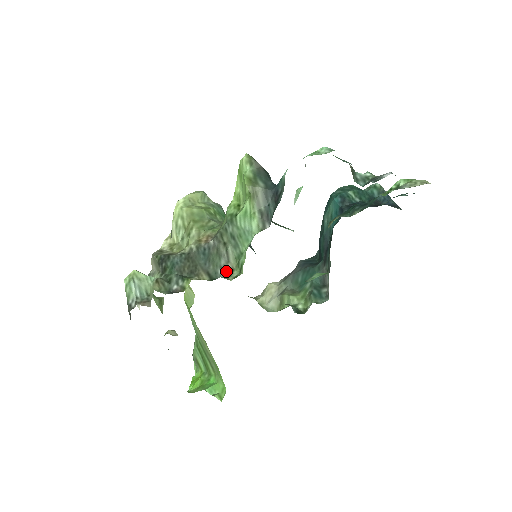
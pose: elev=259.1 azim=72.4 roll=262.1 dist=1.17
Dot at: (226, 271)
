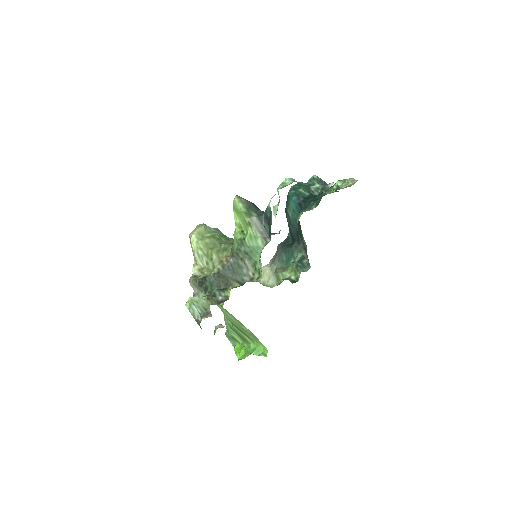
Dot at: (249, 276)
